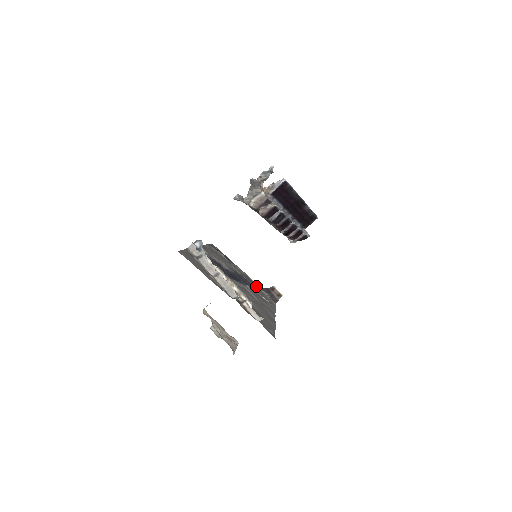
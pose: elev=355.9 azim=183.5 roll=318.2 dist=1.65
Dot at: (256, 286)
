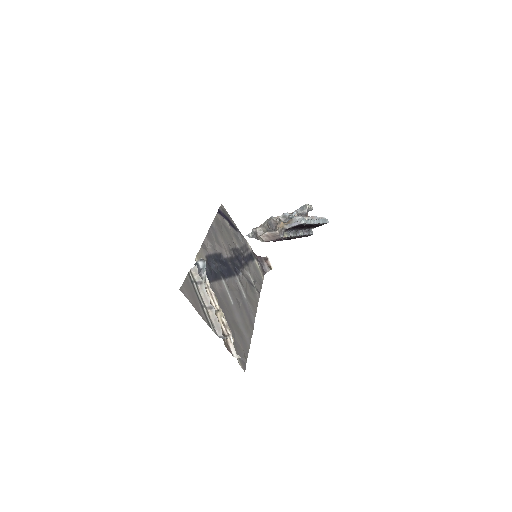
Dot at: (251, 257)
